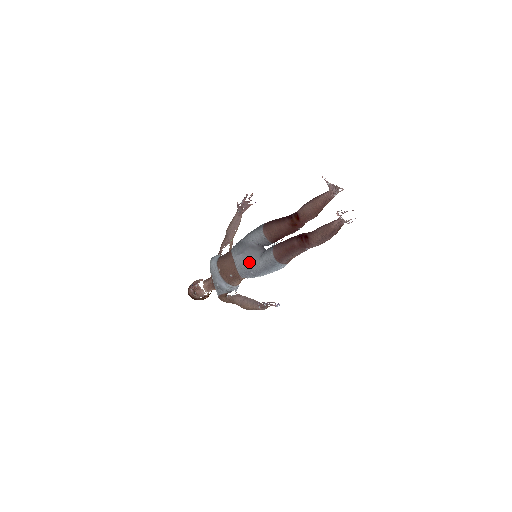
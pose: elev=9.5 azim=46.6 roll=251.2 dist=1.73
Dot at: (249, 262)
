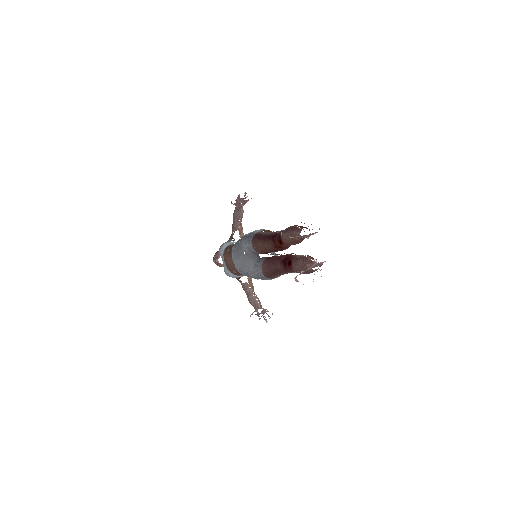
Dot at: (245, 268)
